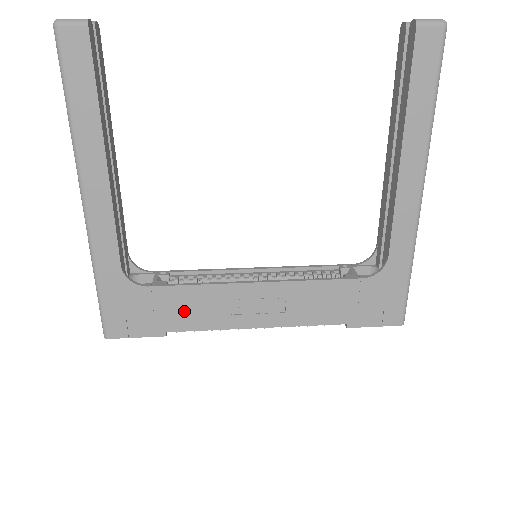
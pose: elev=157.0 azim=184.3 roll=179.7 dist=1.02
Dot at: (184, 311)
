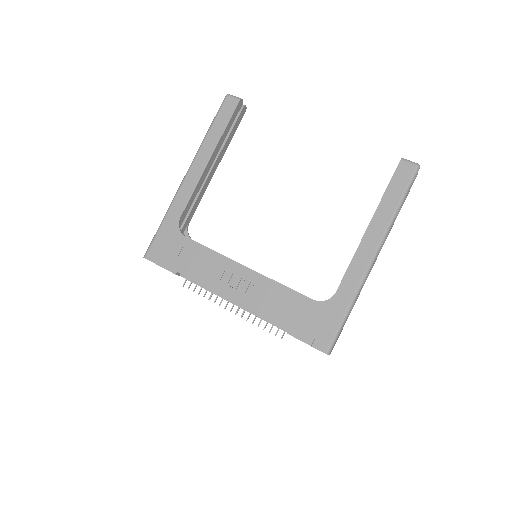
Dot at: (195, 263)
